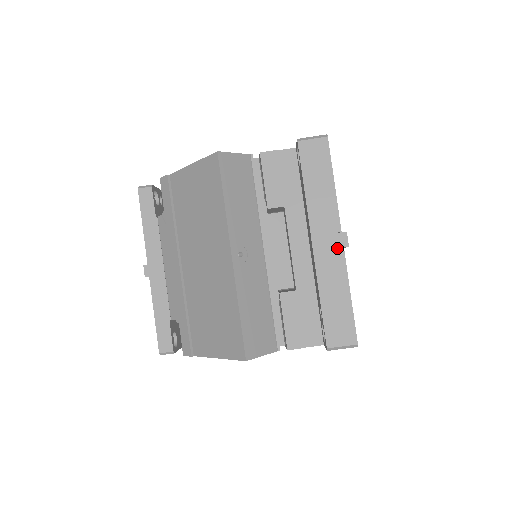
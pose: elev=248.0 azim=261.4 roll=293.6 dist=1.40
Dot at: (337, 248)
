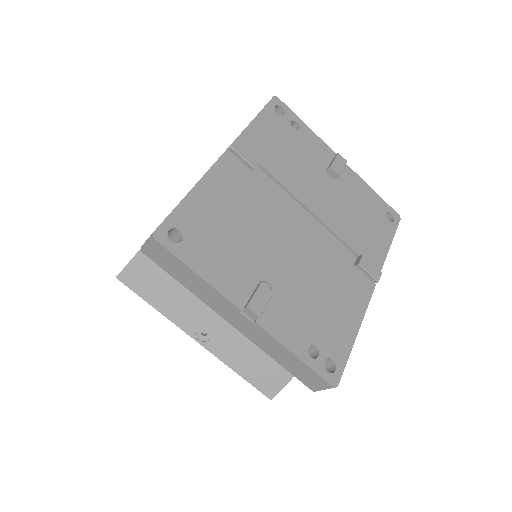
Dot at: (251, 324)
